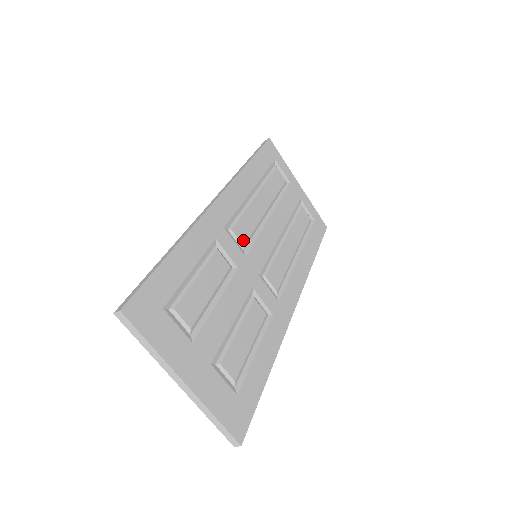
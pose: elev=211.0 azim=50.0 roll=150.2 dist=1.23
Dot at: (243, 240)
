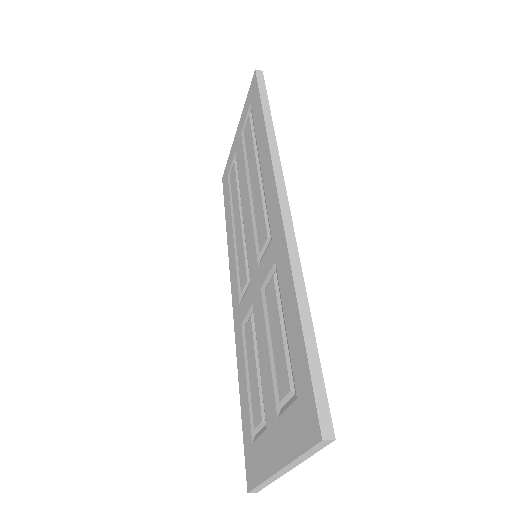
Dot at: occluded
